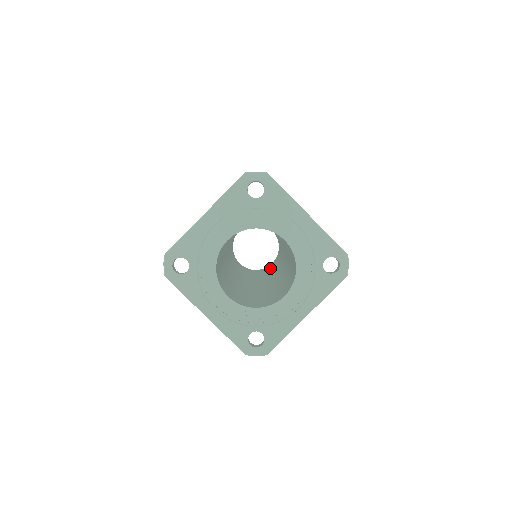
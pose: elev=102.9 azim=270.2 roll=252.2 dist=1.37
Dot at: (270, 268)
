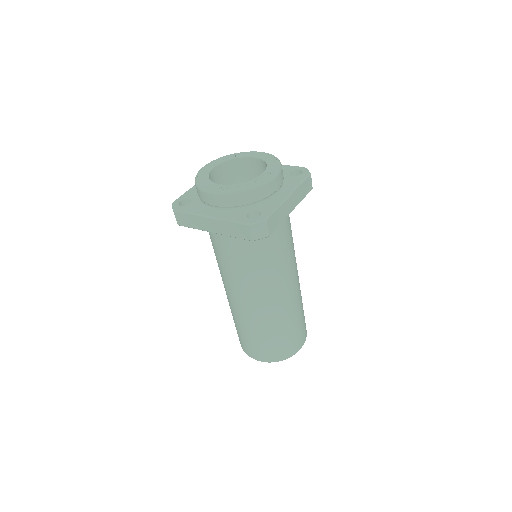
Dot at: occluded
